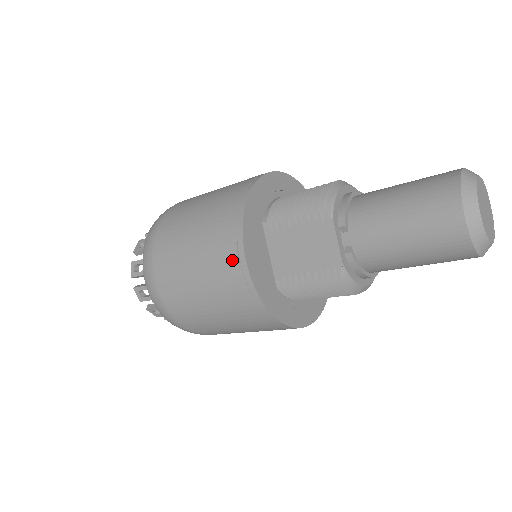
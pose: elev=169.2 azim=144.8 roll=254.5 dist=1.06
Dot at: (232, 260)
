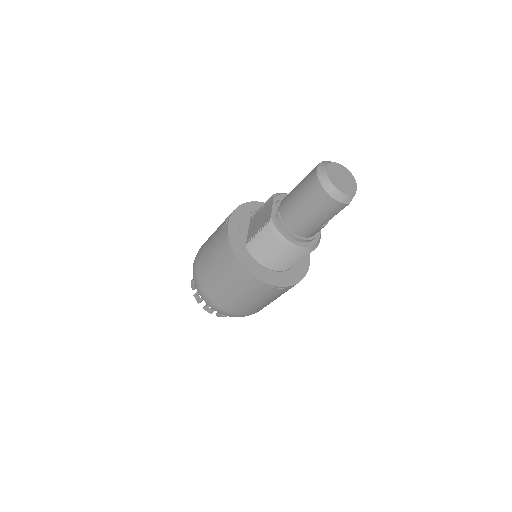
Dot at: (224, 224)
